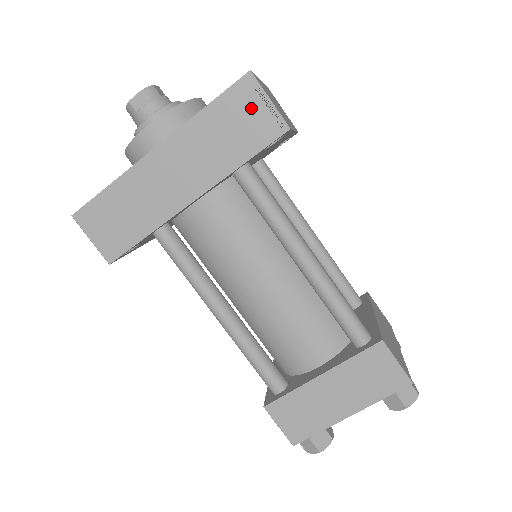
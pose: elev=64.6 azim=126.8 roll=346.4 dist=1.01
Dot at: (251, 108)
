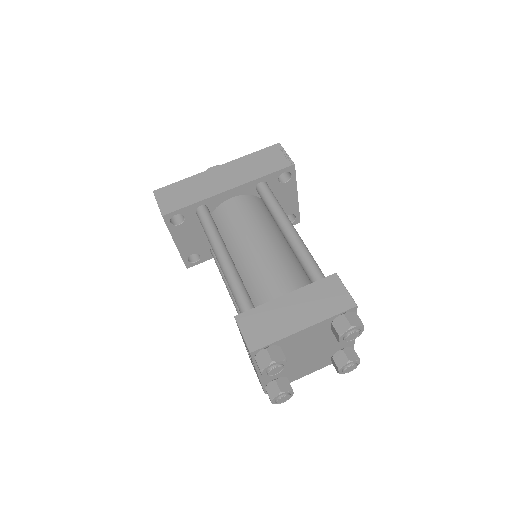
Dot at: (276, 155)
